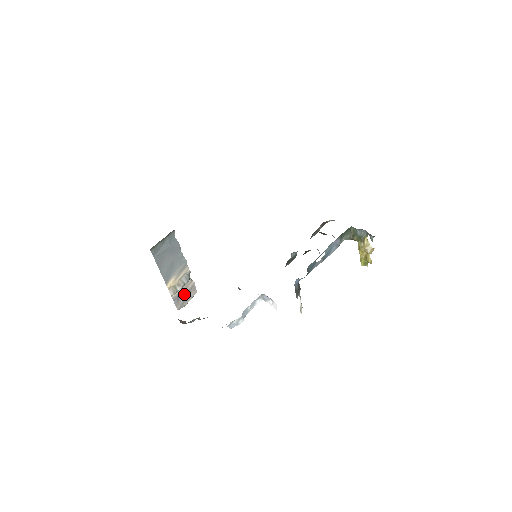
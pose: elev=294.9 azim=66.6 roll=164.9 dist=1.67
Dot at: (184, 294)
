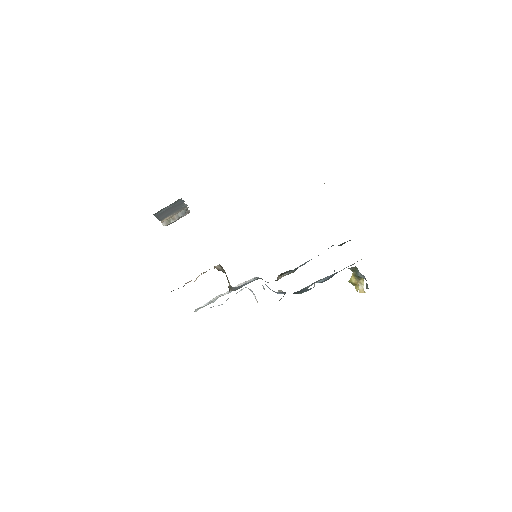
Dot at: occluded
